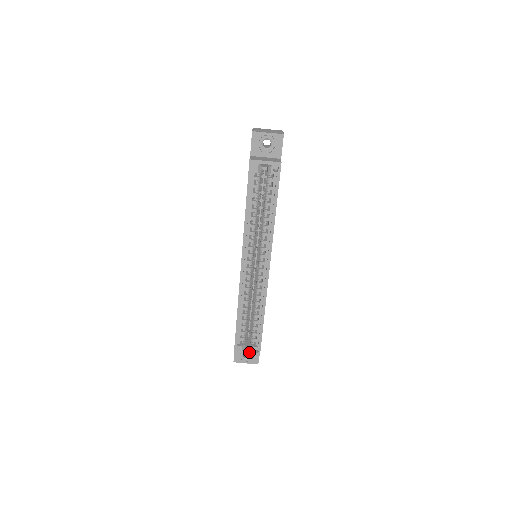
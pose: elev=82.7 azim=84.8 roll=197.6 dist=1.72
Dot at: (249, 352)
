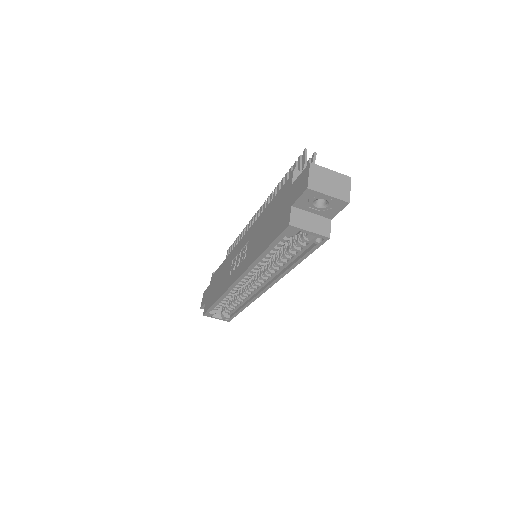
Dot at: (219, 318)
